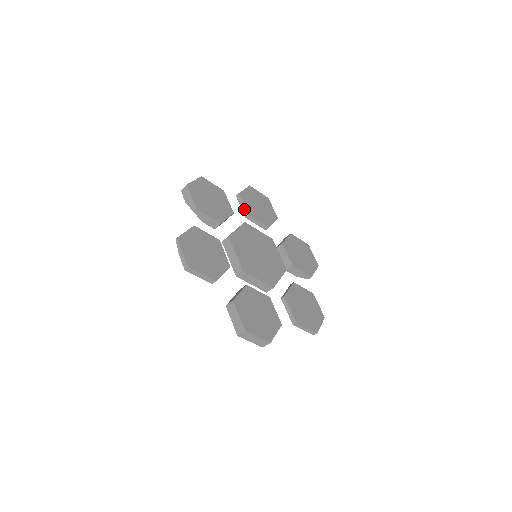
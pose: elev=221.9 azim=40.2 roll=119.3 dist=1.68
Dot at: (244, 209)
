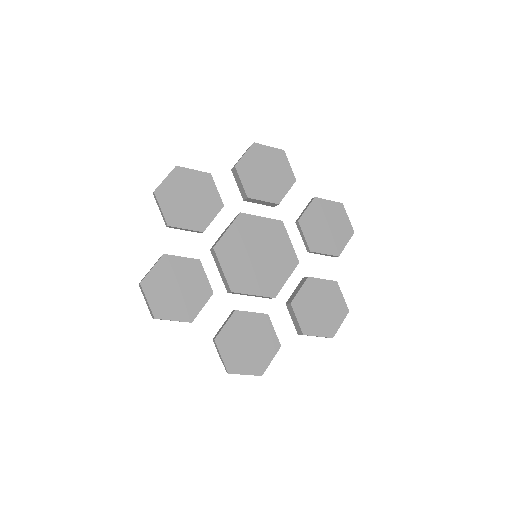
Dot at: (192, 231)
